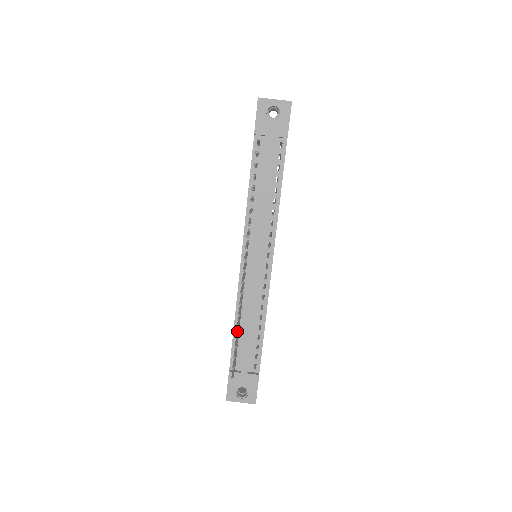
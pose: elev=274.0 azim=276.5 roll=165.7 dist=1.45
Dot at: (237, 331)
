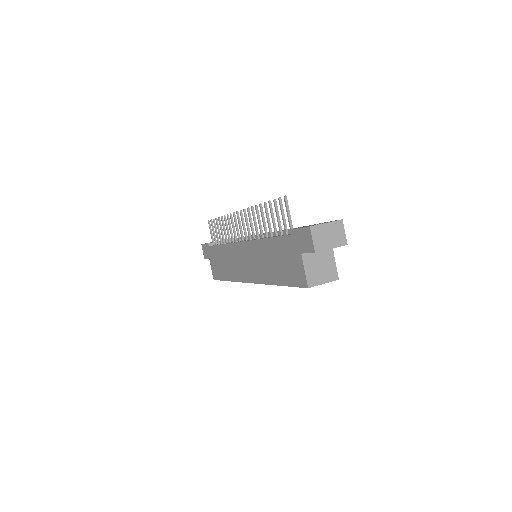
Dot at: (266, 214)
